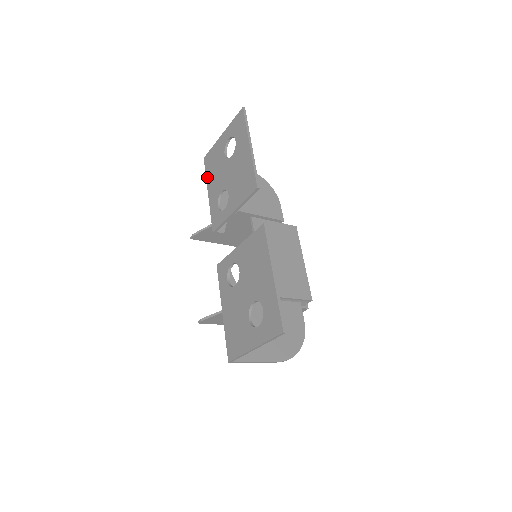
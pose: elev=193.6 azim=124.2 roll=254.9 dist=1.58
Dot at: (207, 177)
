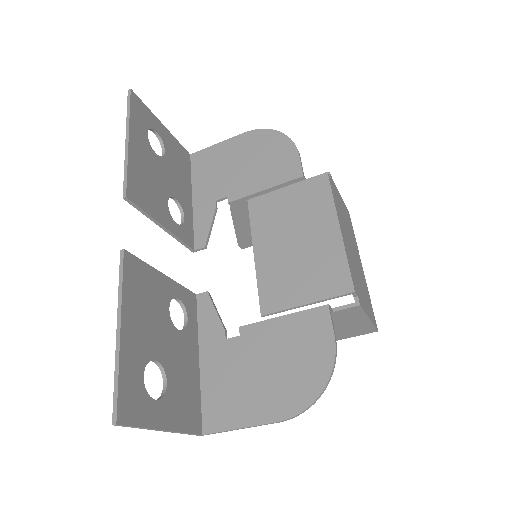
Dot at: occluded
